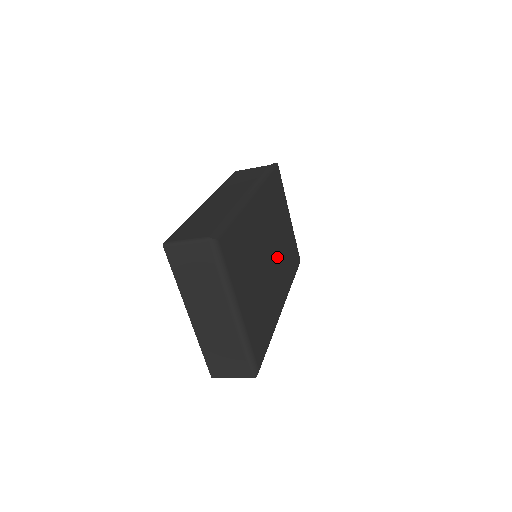
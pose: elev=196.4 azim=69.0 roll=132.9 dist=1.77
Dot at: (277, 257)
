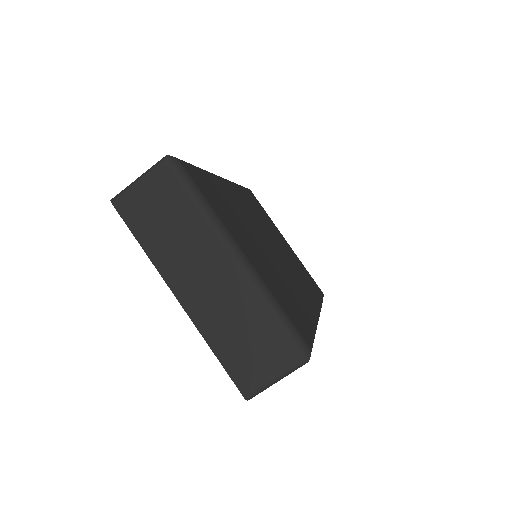
Dot at: (285, 259)
